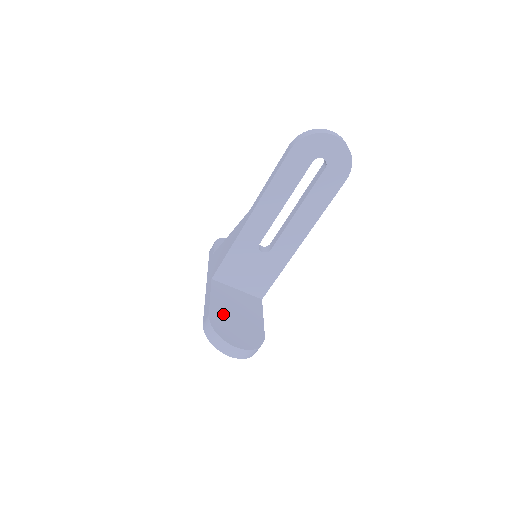
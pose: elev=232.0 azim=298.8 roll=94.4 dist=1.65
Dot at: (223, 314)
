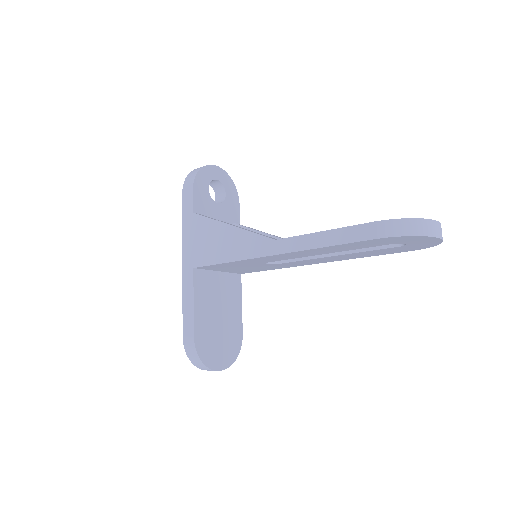
Dot at: (207, 326)
